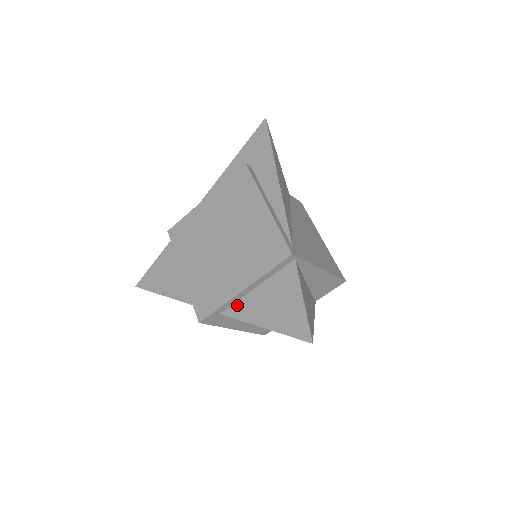
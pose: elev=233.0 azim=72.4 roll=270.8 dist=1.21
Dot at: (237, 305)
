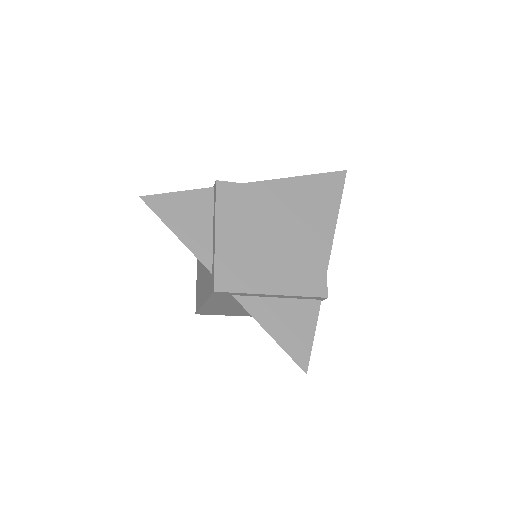
Dot at: (254, 300)
